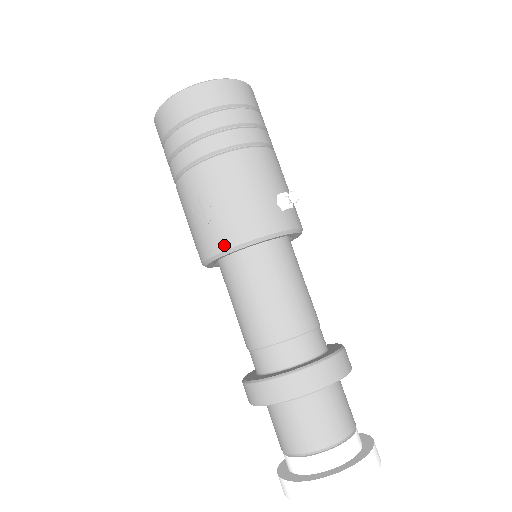
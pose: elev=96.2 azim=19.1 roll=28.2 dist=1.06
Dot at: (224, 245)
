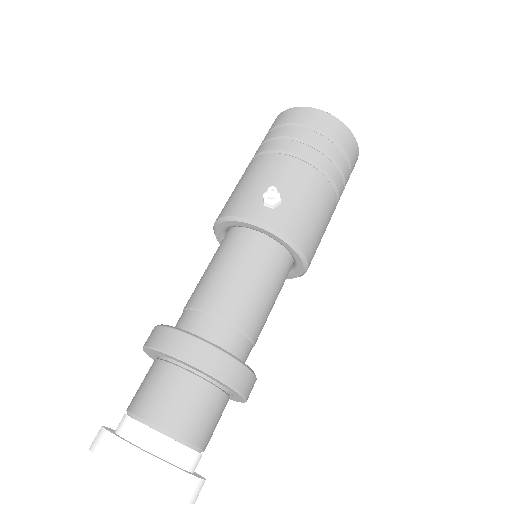
Dot at: occluded
